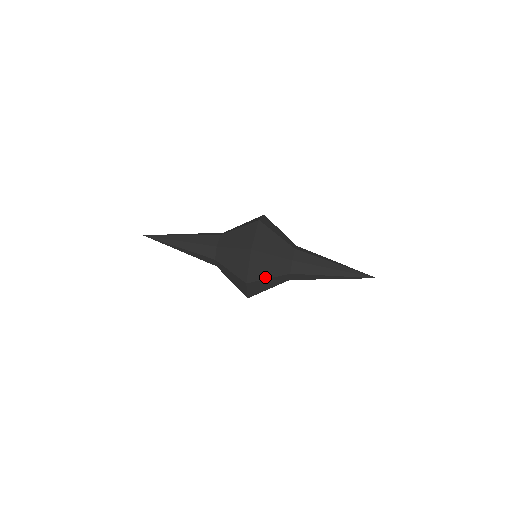
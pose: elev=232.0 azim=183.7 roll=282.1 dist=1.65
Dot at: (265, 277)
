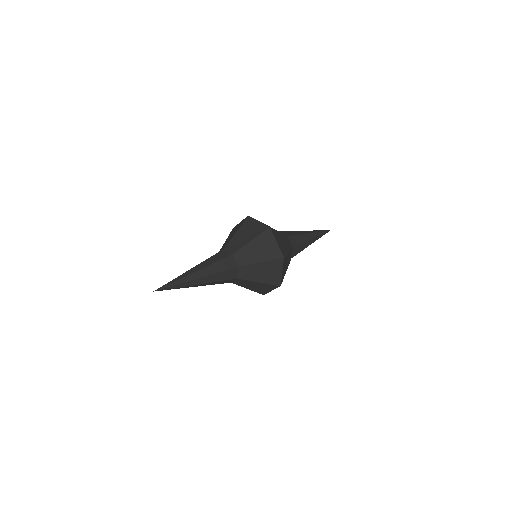
Dot at: occluded
